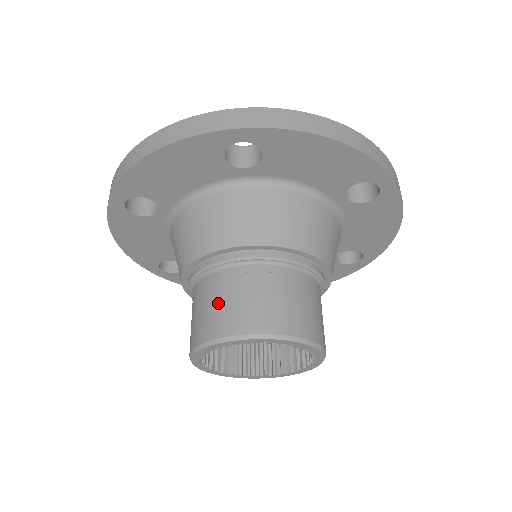
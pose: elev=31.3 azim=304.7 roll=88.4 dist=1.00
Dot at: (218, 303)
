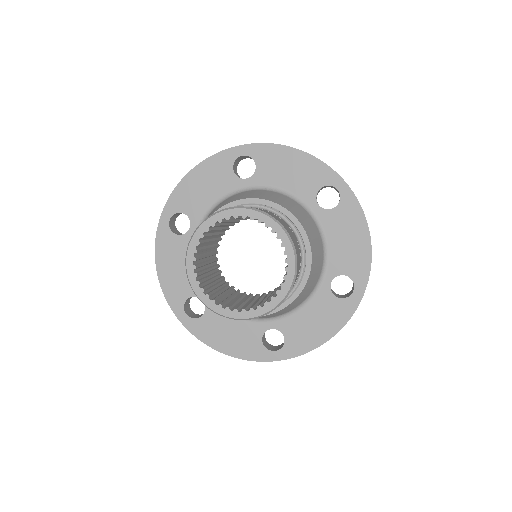
Dot at: occluded
